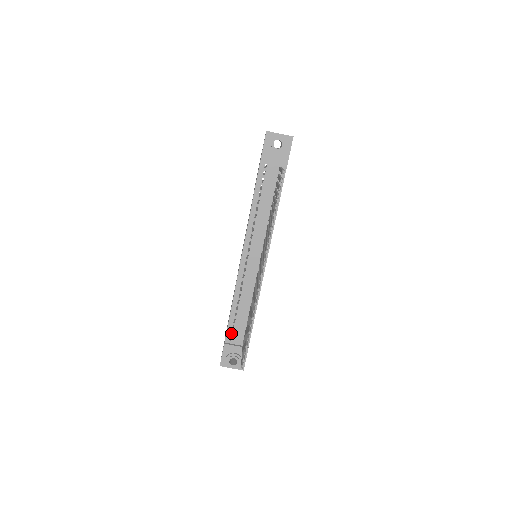
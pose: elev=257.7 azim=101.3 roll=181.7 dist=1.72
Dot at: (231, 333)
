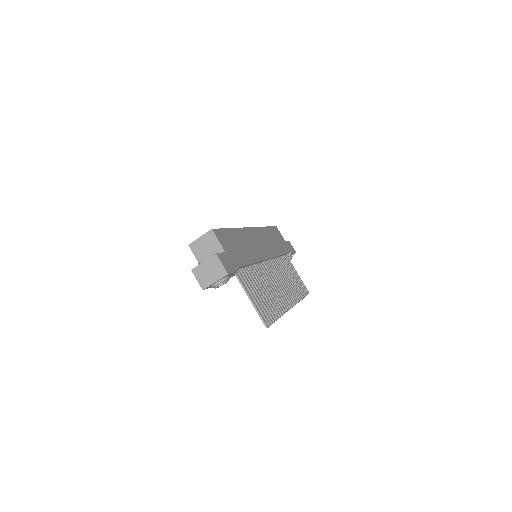
Dot at: occluded
